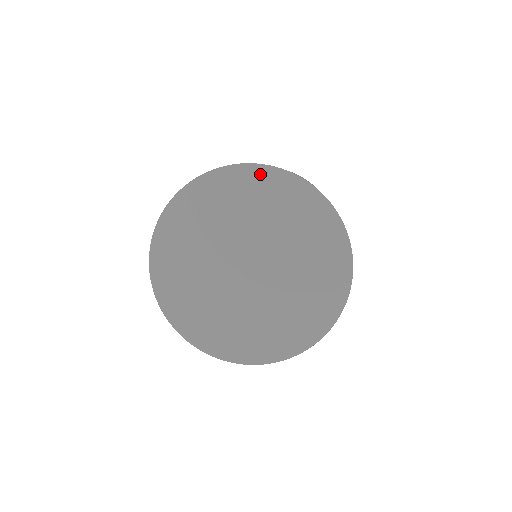
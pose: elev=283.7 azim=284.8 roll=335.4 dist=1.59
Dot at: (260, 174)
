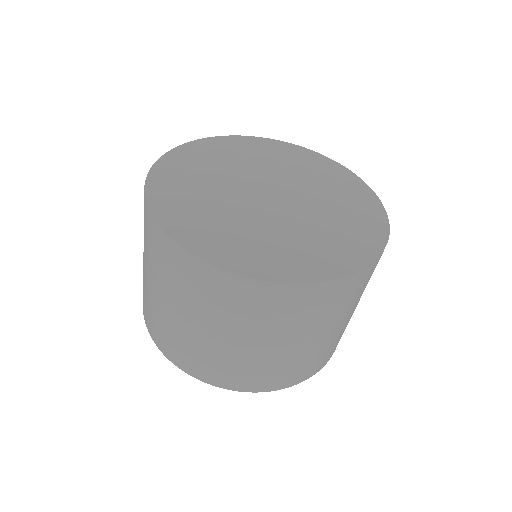
Dot at: (352, 178)
